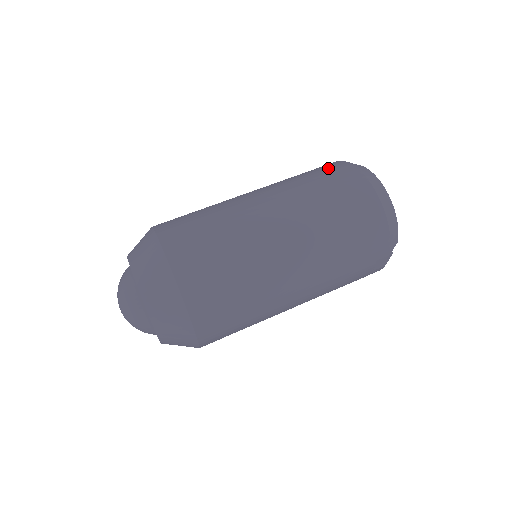
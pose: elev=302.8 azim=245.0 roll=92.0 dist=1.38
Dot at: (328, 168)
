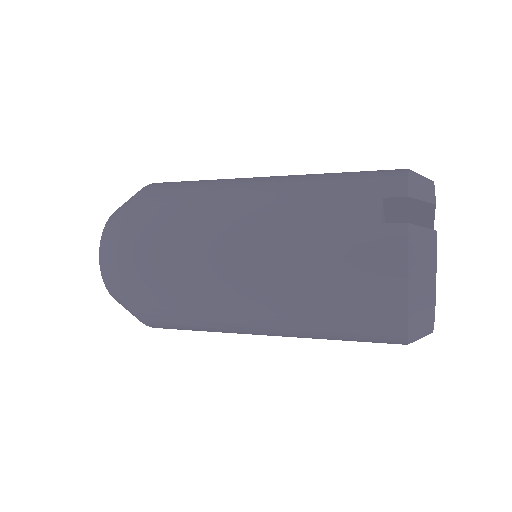
Dot at: occluded
